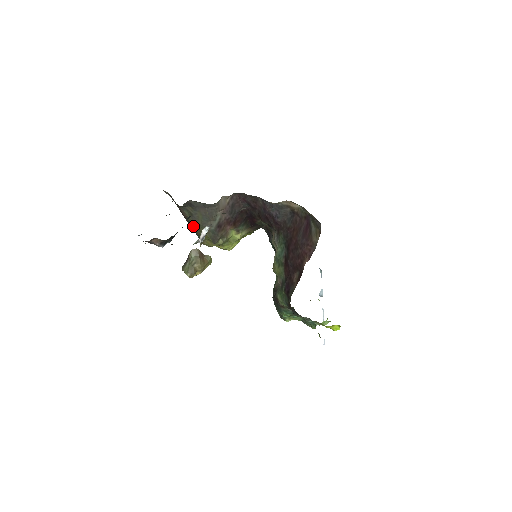
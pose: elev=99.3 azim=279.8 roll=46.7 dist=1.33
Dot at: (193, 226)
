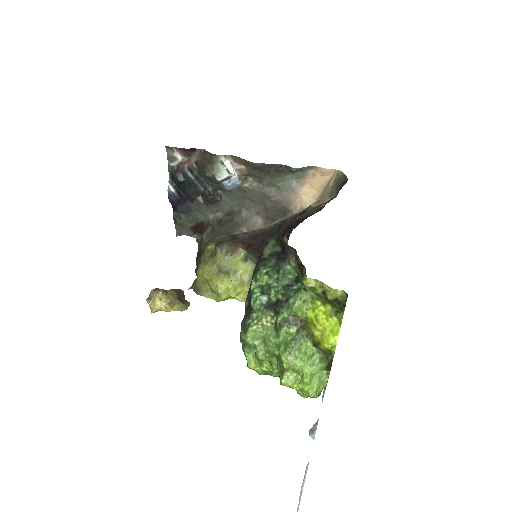
Dot at: occluded
